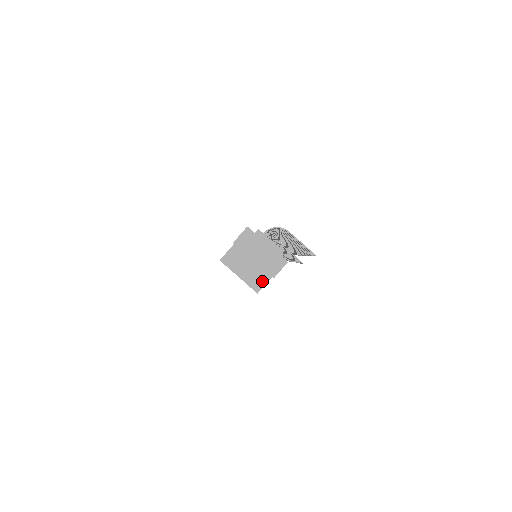
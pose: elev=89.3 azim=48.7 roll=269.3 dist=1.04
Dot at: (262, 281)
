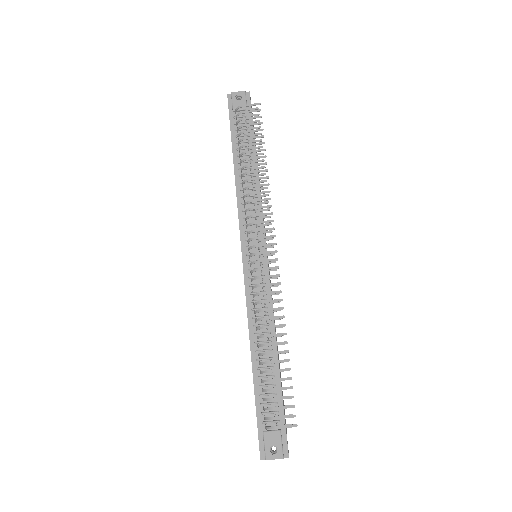
Dot at: occluded
